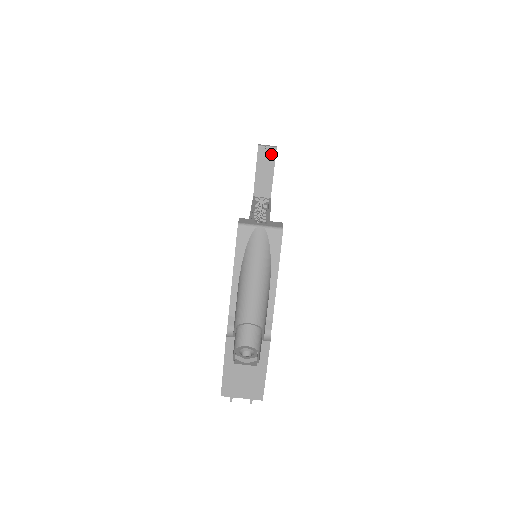
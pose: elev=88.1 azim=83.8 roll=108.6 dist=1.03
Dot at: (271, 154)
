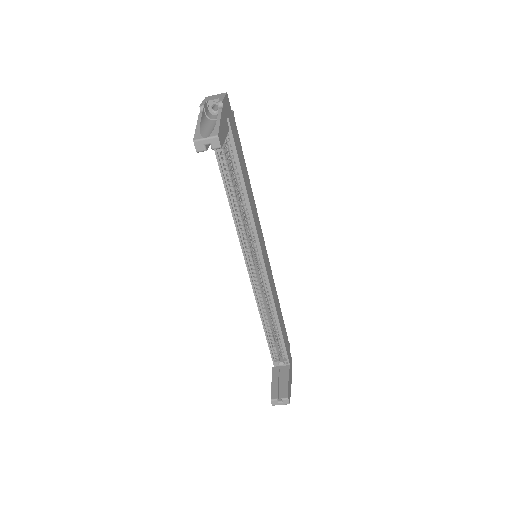
Dot at: occluded
